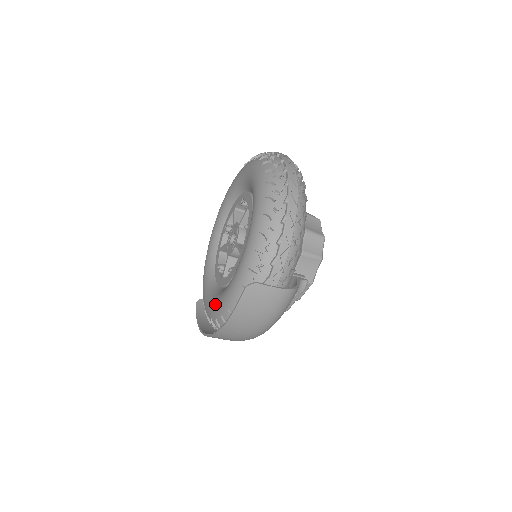
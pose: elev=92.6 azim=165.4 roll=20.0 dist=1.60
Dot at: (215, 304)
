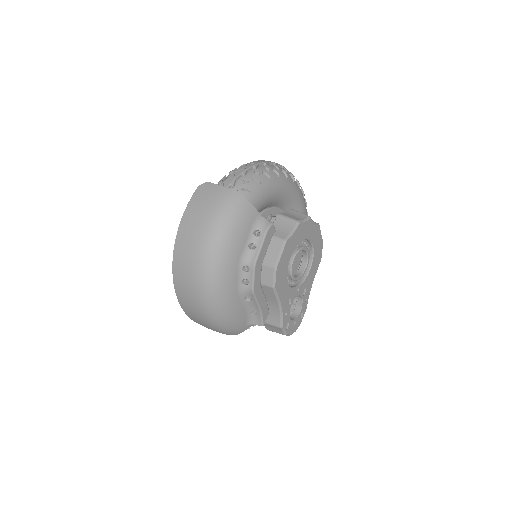
Dot at: occluded
